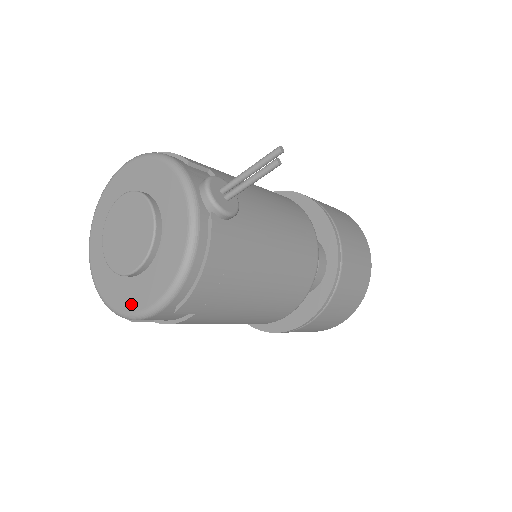
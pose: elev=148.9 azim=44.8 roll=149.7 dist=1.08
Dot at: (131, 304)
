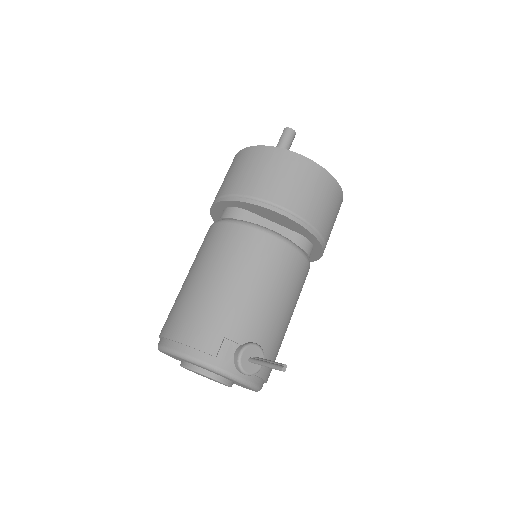
Dot at: occluded
